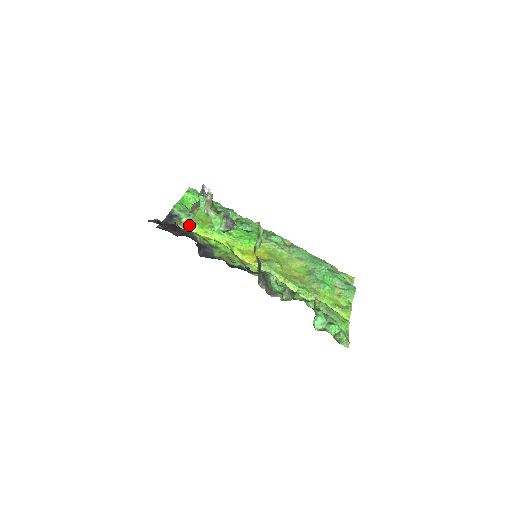
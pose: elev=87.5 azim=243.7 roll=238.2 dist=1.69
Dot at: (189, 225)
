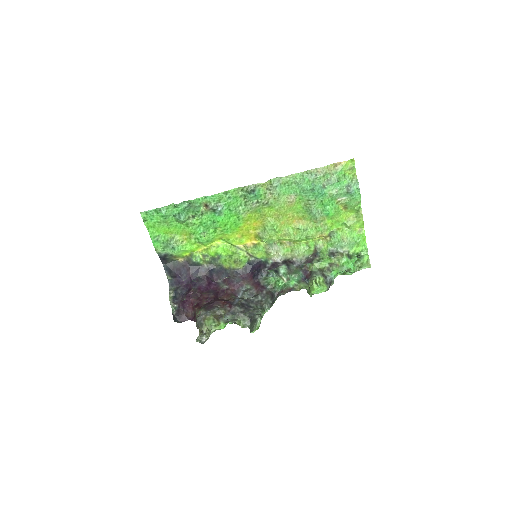
Dot at: (182, 253)
